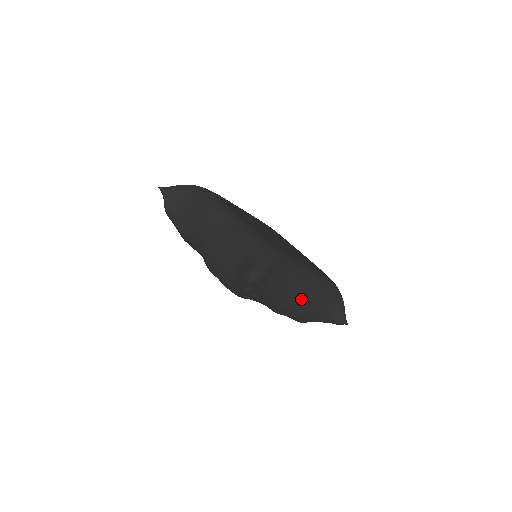
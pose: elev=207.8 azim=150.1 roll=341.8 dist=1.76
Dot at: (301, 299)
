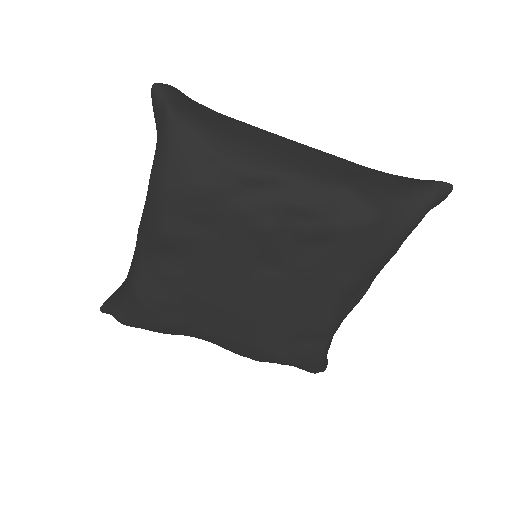
Dot at: (307, 156)
